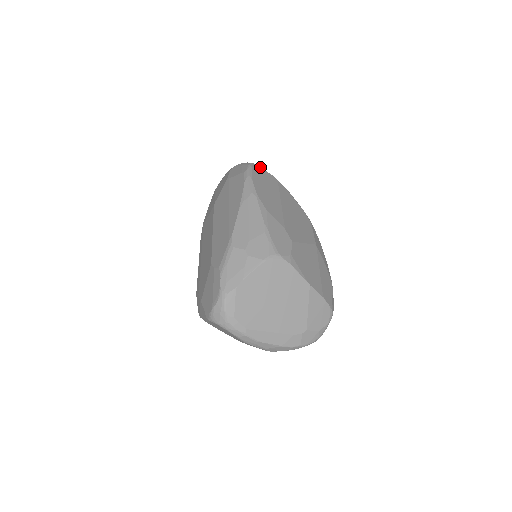
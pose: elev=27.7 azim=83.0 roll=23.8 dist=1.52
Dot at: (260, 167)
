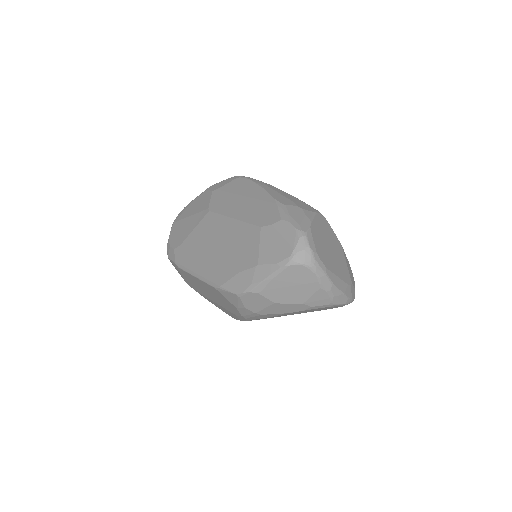
Dot at: occluded
